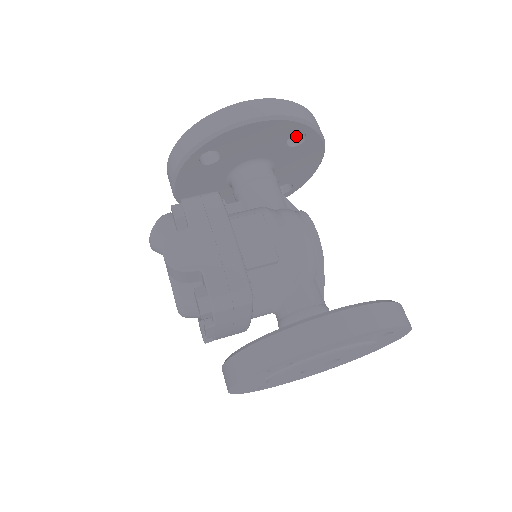
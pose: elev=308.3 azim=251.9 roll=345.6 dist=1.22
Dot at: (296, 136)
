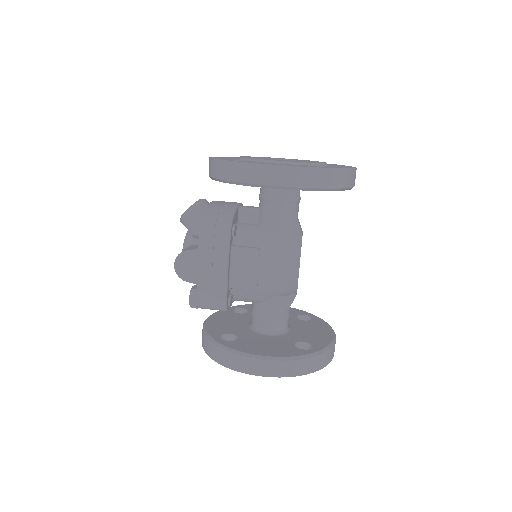
Dot at: occluded
